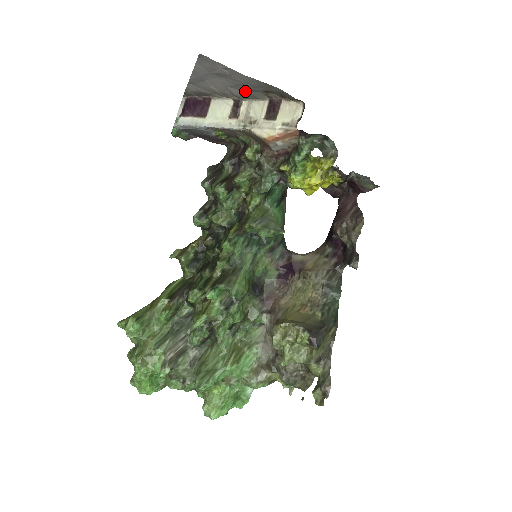
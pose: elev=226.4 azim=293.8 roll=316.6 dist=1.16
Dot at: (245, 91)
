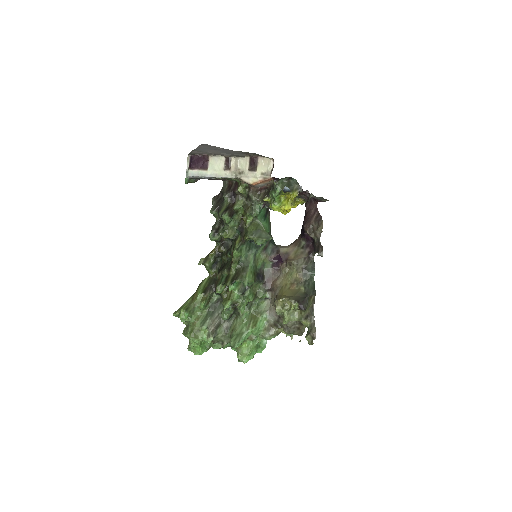
Dot at: (233, 154)
